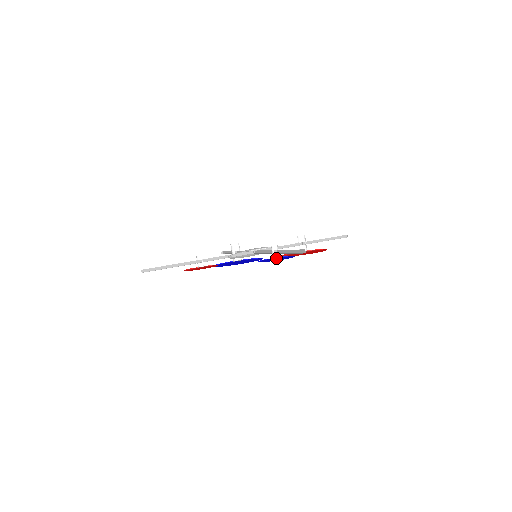
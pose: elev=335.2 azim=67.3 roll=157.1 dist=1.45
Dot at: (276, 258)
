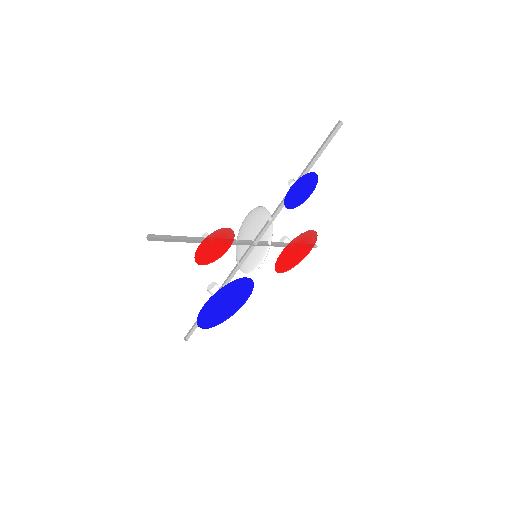
Dot at: (297, 200)
